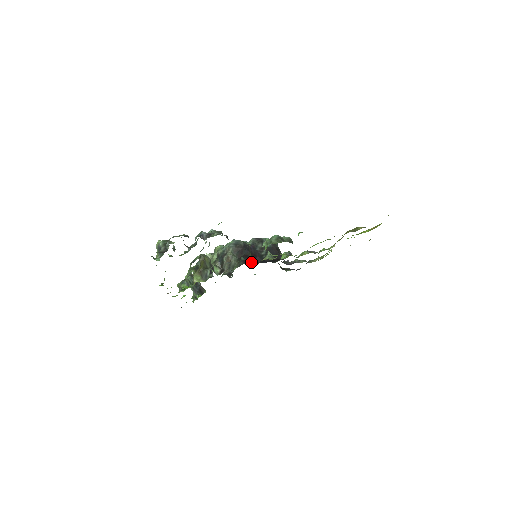
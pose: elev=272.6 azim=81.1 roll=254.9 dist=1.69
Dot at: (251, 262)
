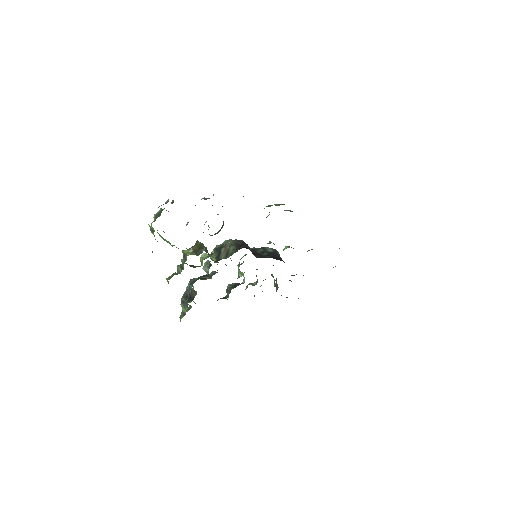
Dot at: occluded
